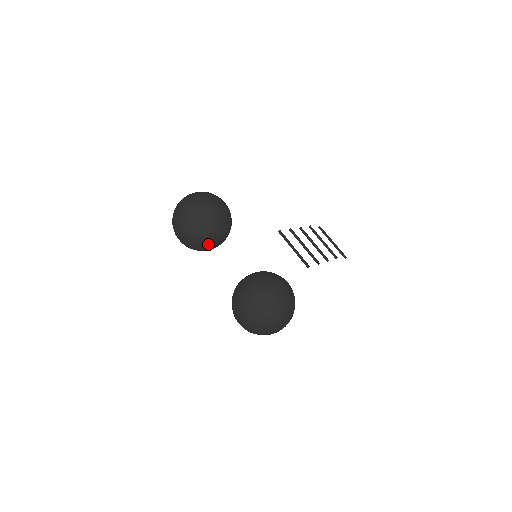
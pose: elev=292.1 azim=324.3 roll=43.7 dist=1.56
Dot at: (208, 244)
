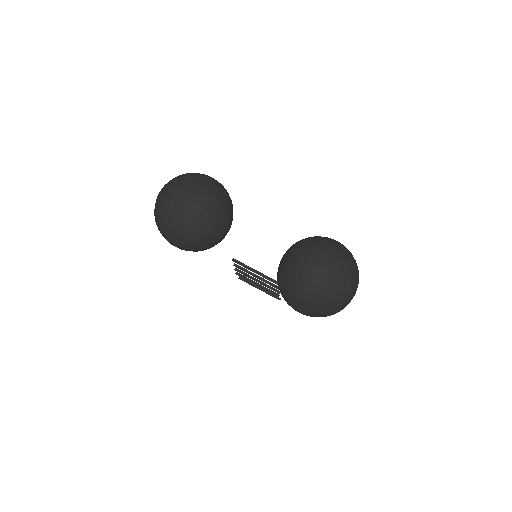
Dot at: (222, 227)
